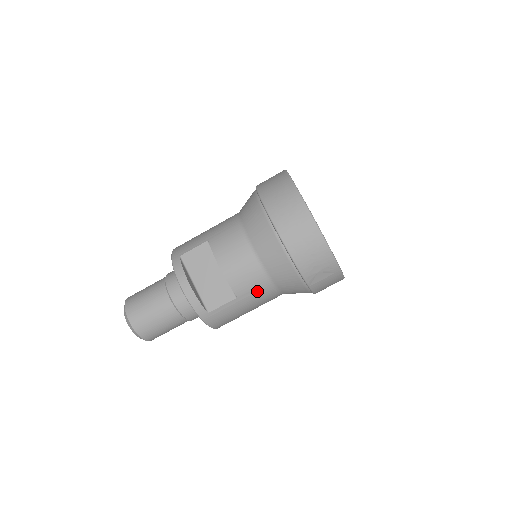
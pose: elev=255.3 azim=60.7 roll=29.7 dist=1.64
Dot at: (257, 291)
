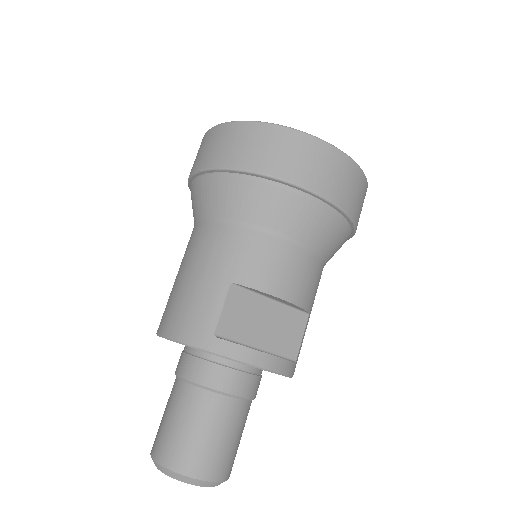
Dot at: (317, 288)
